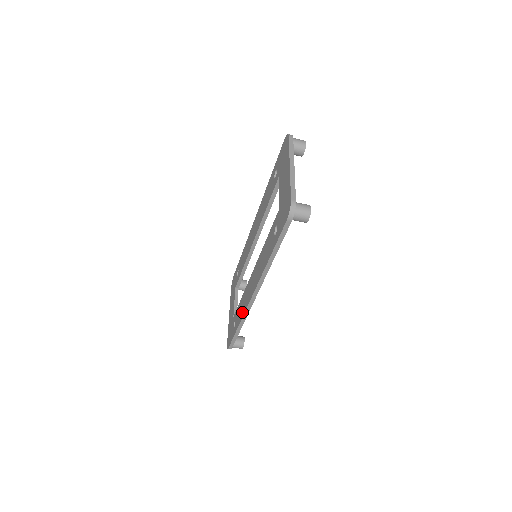
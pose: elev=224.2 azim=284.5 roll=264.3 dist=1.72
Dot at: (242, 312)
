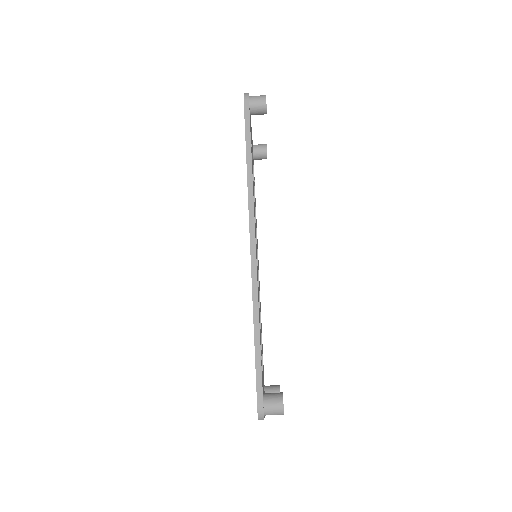
Dot at: occluded
